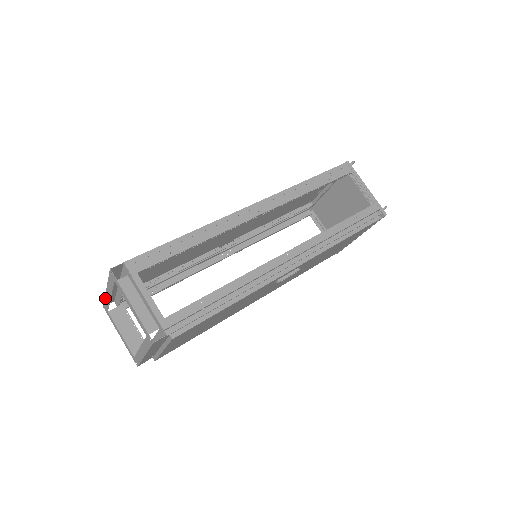
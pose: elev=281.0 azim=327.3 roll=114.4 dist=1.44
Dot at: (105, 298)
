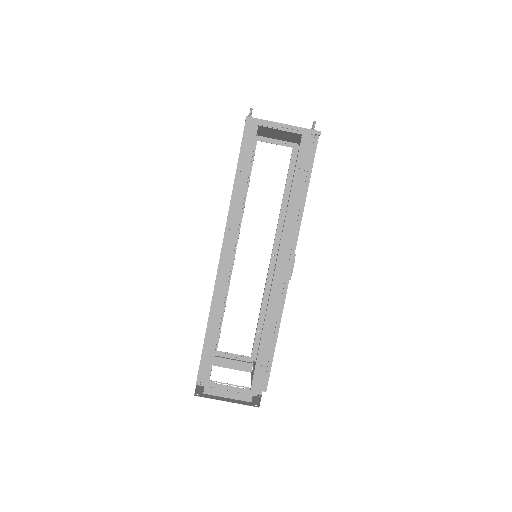
Dot at: occluded
